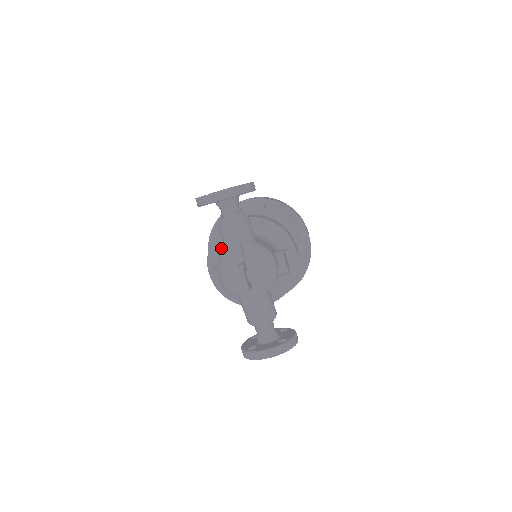
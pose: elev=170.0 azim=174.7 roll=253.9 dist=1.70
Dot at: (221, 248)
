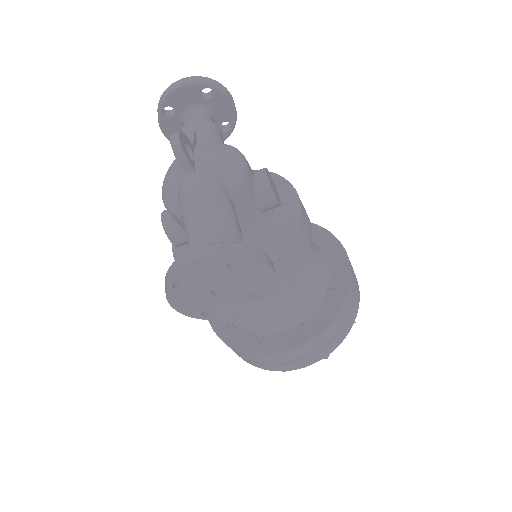
Dot at: occluded
